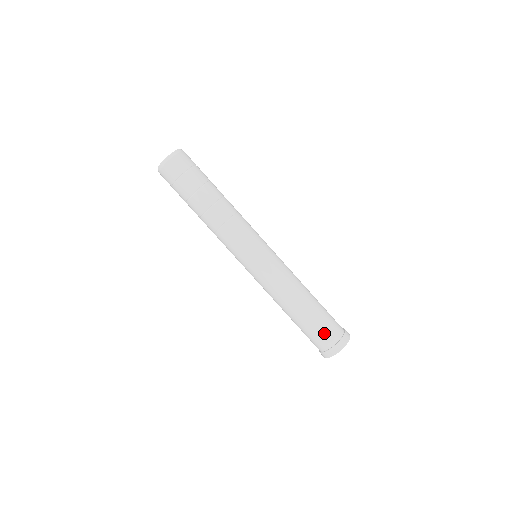
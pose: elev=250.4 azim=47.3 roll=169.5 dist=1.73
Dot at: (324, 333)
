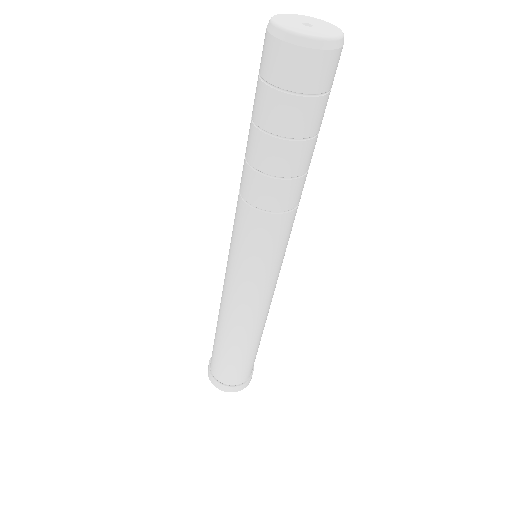
Dot at: (235, 373)
